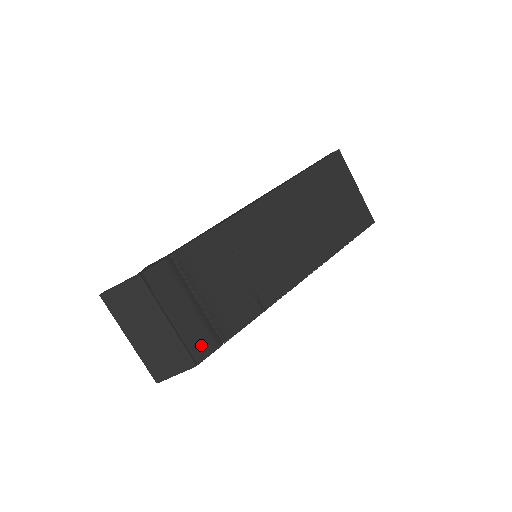
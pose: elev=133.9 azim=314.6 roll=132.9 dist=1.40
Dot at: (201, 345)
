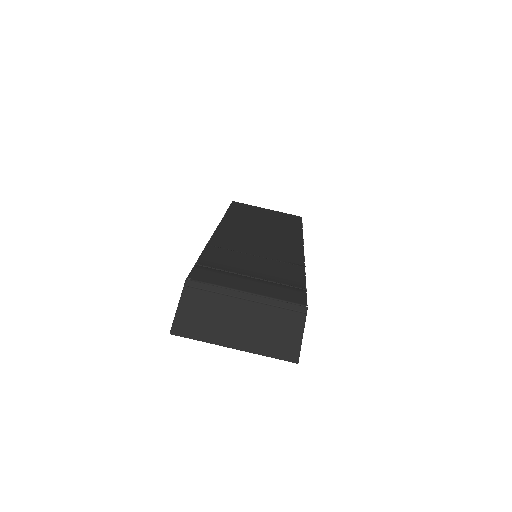
Dot at: (291, 296)
